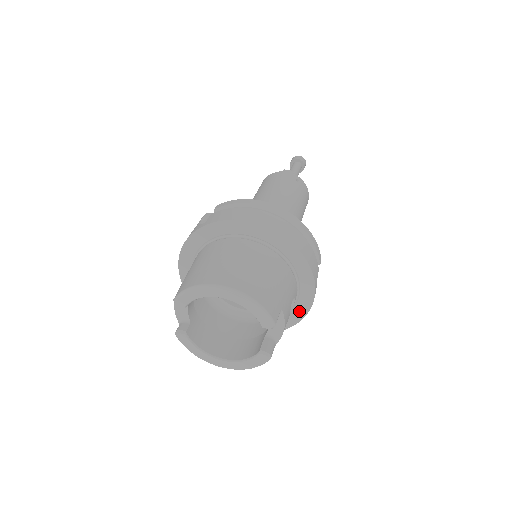
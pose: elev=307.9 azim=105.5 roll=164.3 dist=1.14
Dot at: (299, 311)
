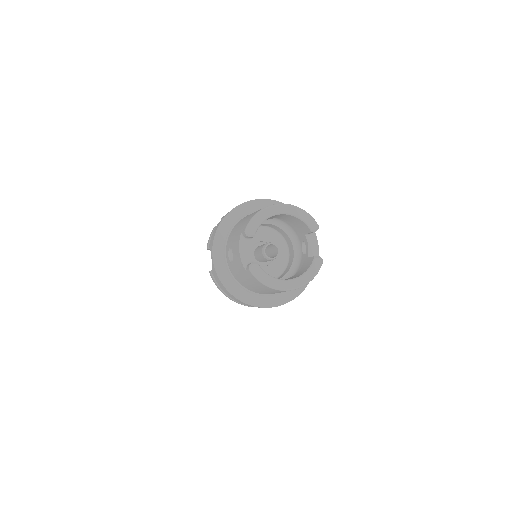
Dot at: occluded
